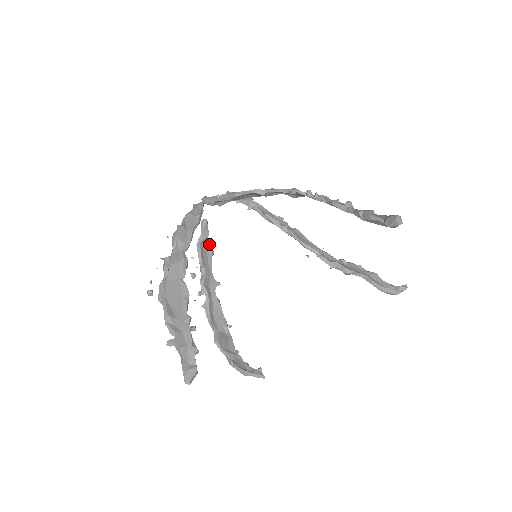
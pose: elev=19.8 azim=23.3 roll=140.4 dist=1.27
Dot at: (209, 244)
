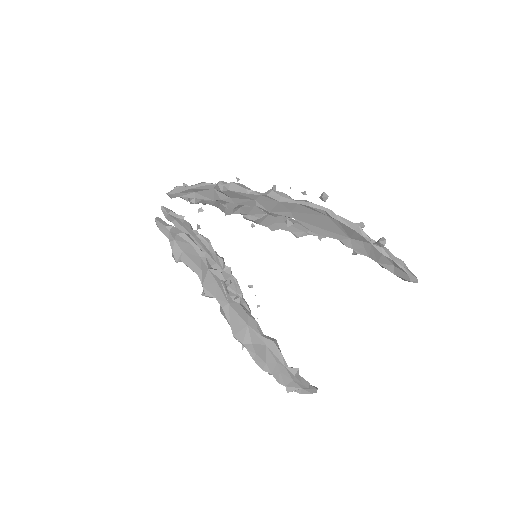
Dot at: (178, 245)
